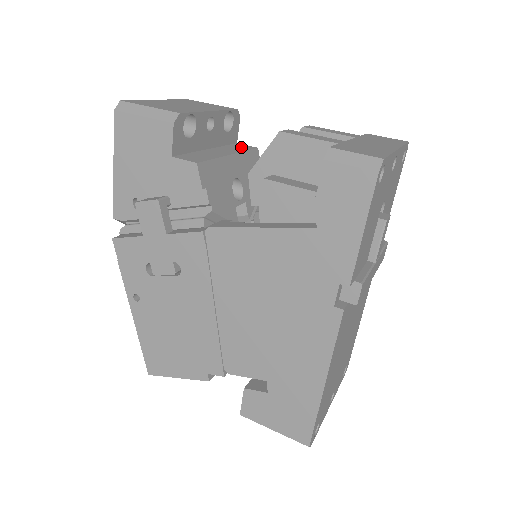
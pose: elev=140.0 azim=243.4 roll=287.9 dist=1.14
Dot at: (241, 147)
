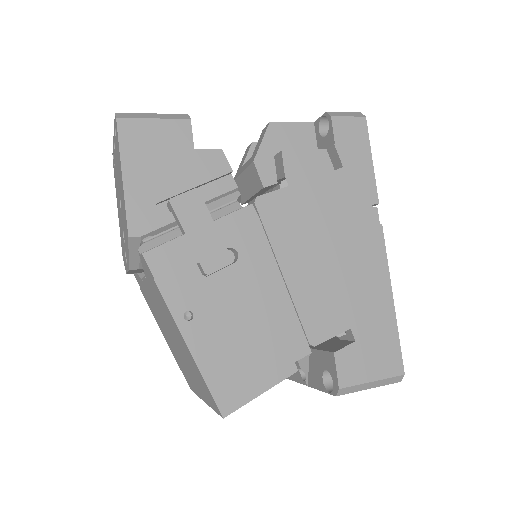
Dot at: occluded
